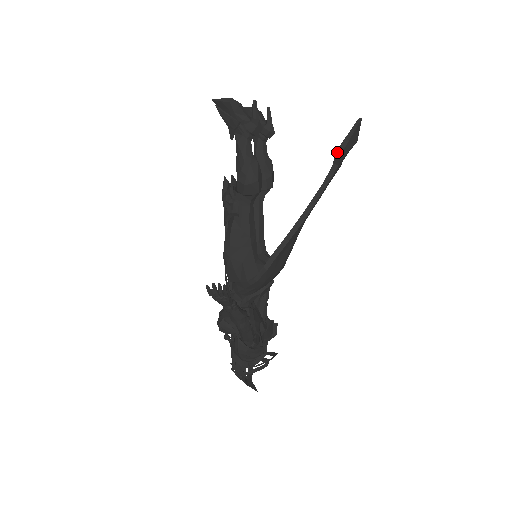
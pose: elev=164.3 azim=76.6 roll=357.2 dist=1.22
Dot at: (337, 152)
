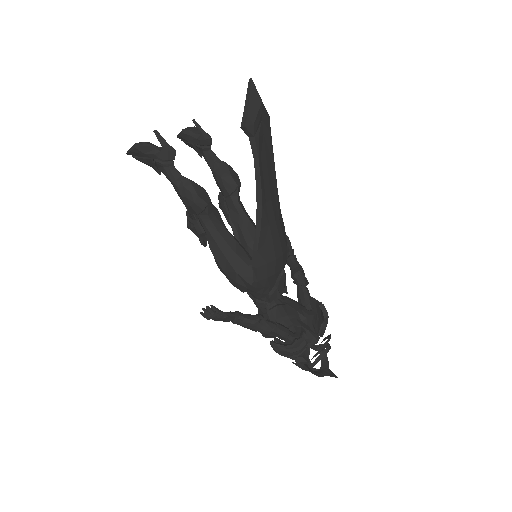
Dot at: (242, 127)
